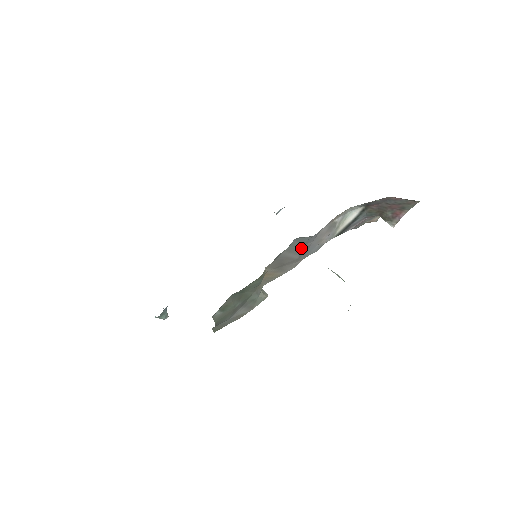
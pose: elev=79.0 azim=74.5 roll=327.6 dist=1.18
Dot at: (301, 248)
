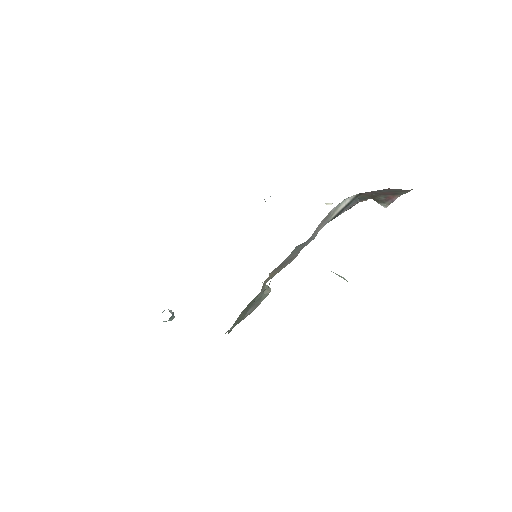
Dot at: (301, 247)
